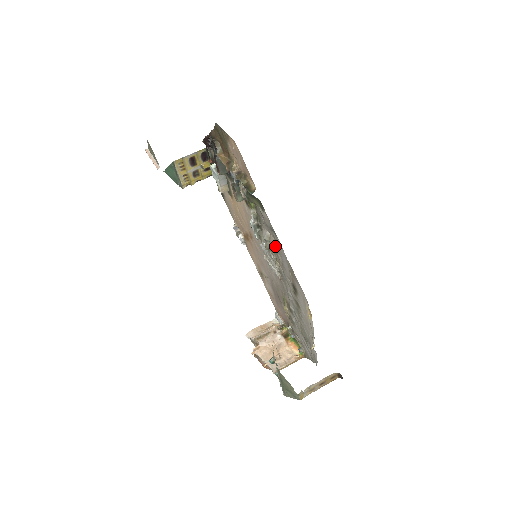
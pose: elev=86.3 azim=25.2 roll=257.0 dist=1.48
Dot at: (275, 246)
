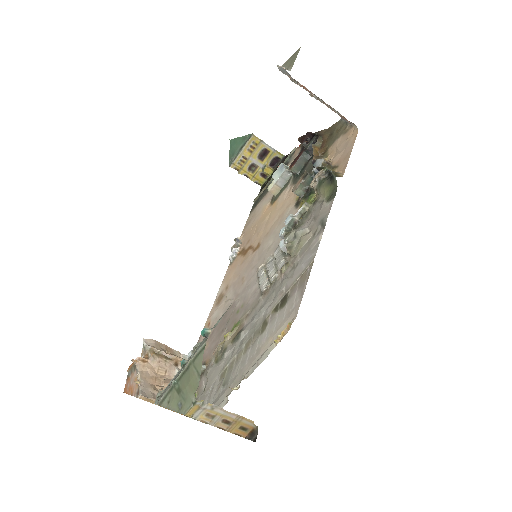
Dot at: (303, 245)
